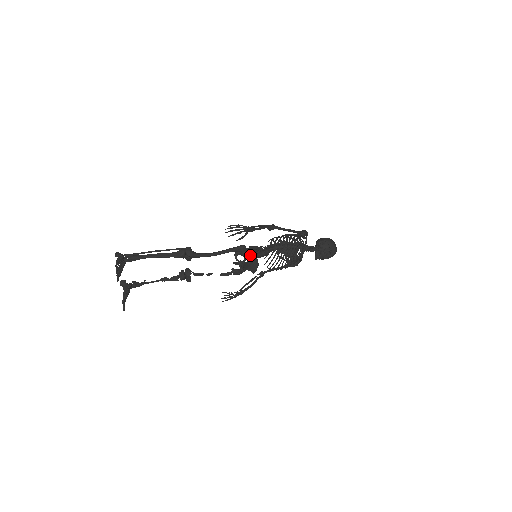
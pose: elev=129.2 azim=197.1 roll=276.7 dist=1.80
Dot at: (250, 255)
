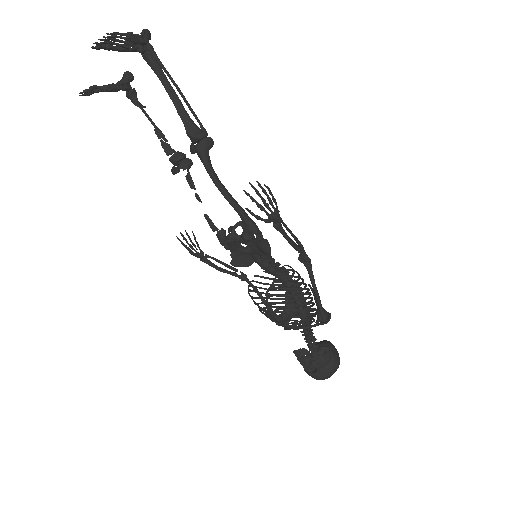
Dot at: (247, 245)
